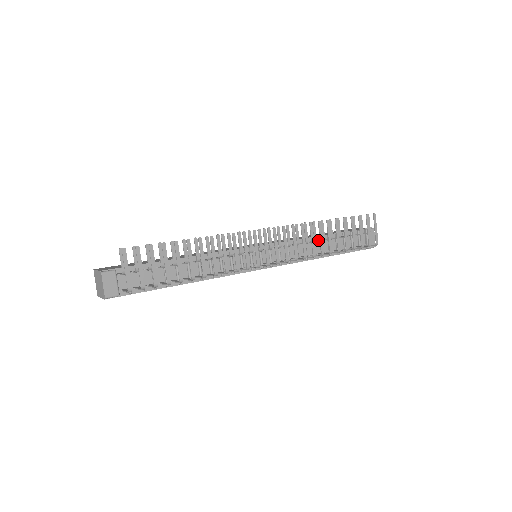
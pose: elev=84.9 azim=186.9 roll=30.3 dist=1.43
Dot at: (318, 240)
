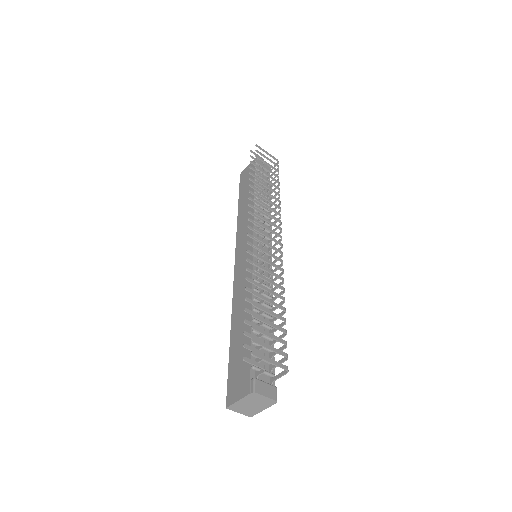
Dot at: occluded
